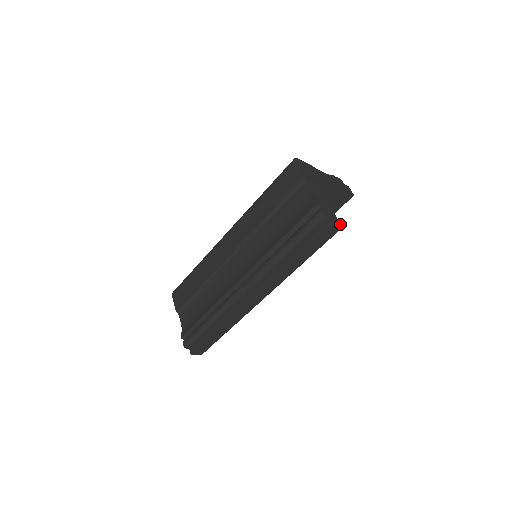
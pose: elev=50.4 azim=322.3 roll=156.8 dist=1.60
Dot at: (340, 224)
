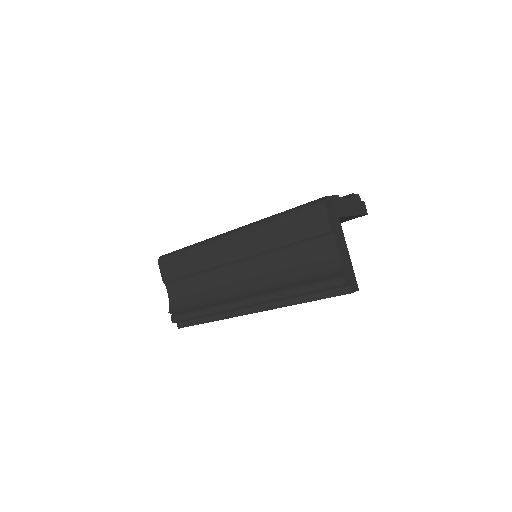
Dot at: occluded
